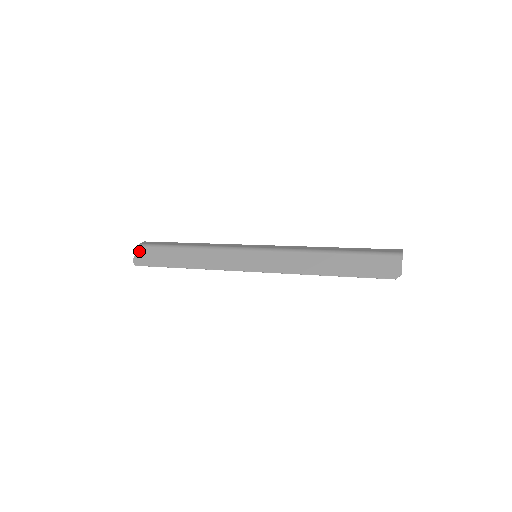
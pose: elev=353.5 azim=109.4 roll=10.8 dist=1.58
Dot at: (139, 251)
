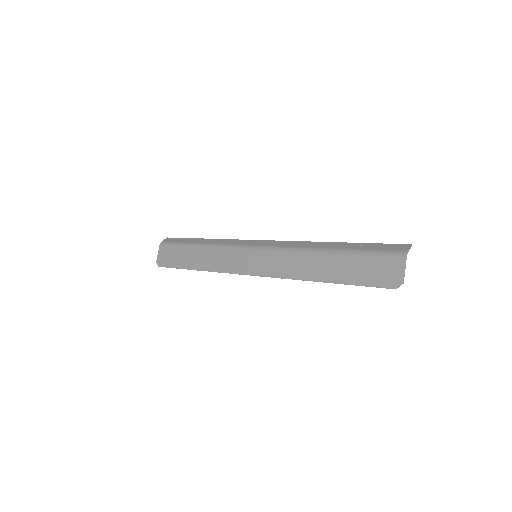
Dot at: (160, 251)
